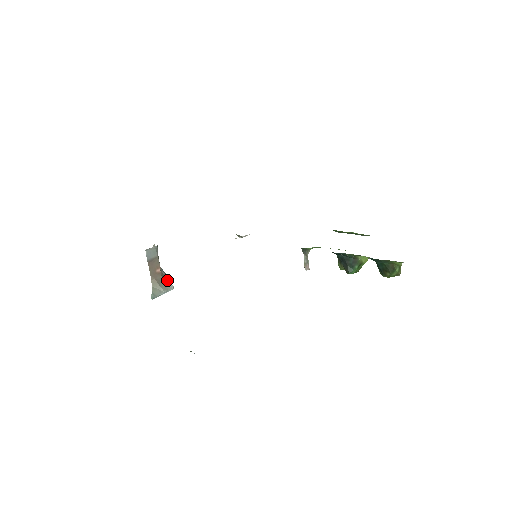
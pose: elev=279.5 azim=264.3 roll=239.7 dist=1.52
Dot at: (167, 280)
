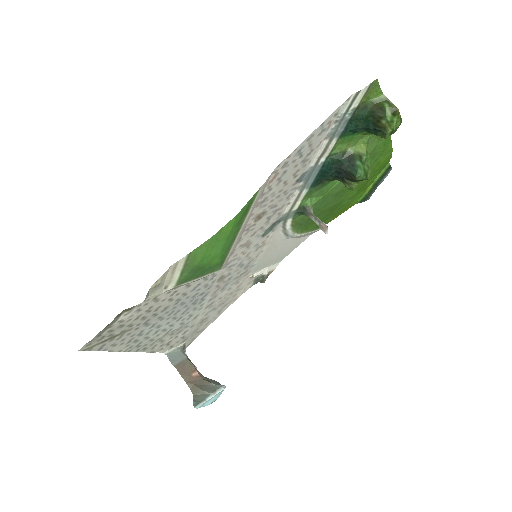
Dot at: (214, 383)
